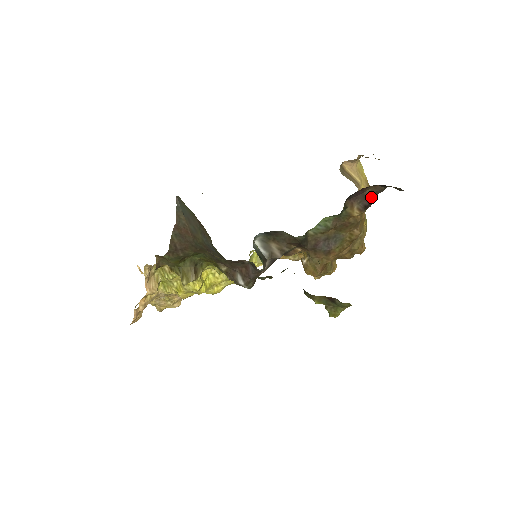
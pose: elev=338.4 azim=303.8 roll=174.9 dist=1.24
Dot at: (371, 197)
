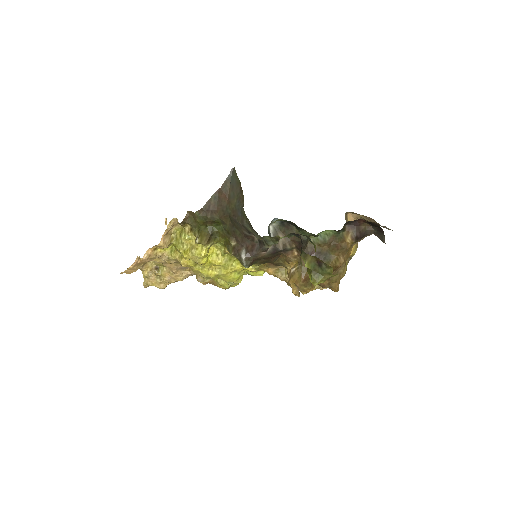
Dot at: (363, 233)
